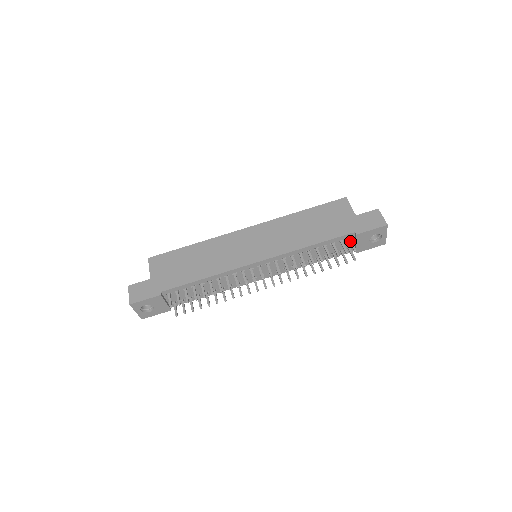
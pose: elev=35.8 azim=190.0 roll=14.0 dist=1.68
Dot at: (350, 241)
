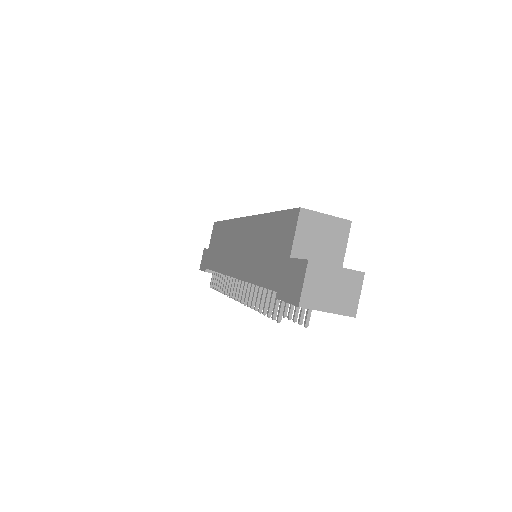
Dot at: occluded
